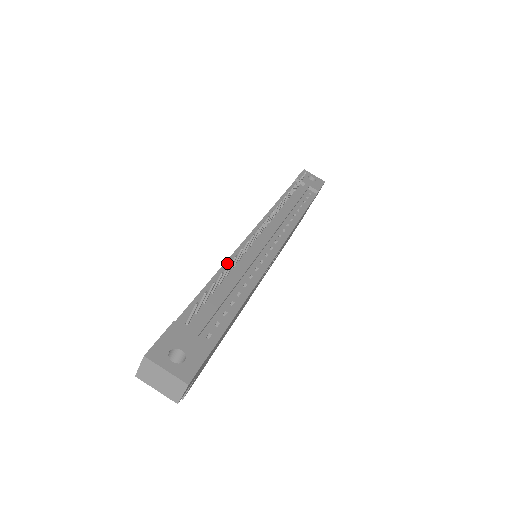
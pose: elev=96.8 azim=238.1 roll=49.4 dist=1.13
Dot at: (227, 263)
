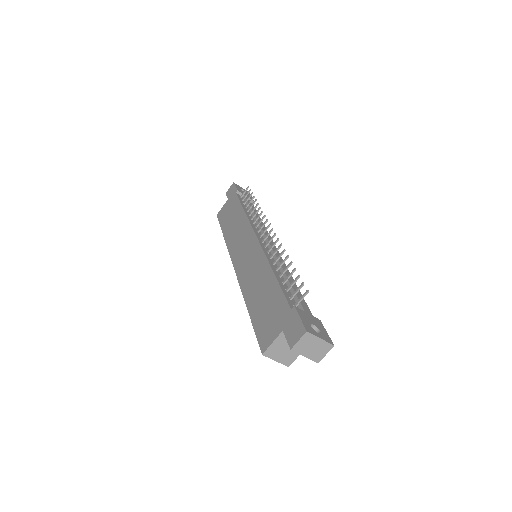
Dot at: (270, 262)
